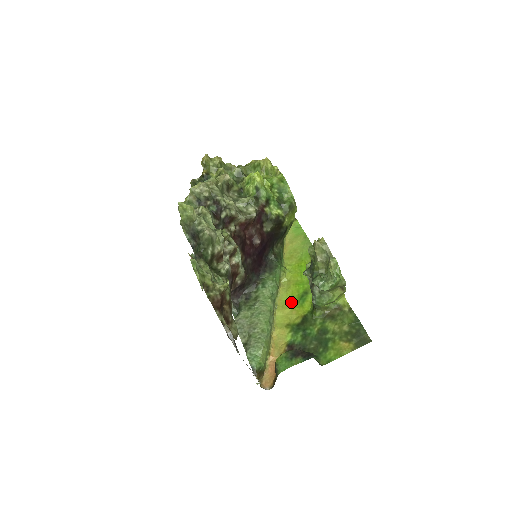
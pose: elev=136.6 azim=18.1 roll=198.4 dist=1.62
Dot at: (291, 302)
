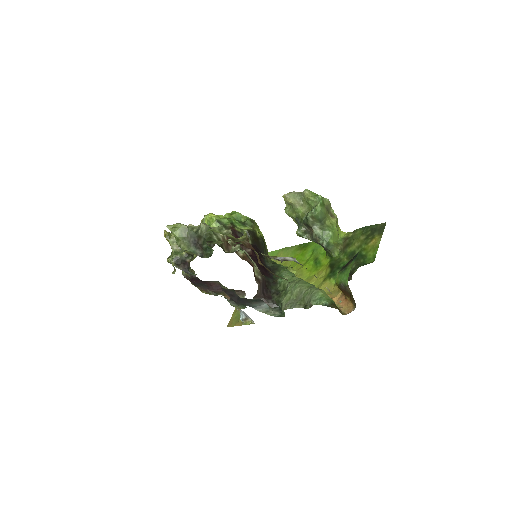
Dot at: (312, 273)
